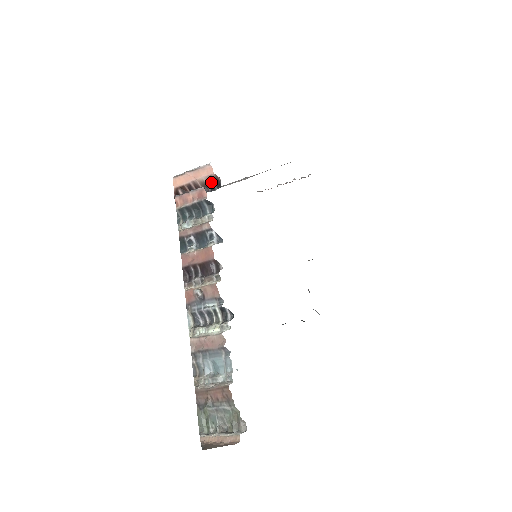
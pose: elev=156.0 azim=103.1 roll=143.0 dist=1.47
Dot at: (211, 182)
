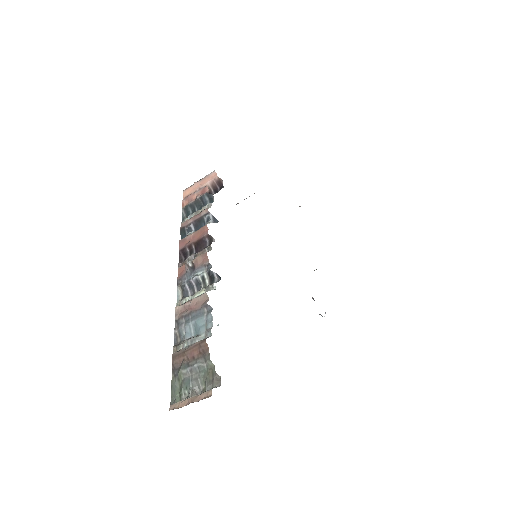
Dot at: (215, 186)
